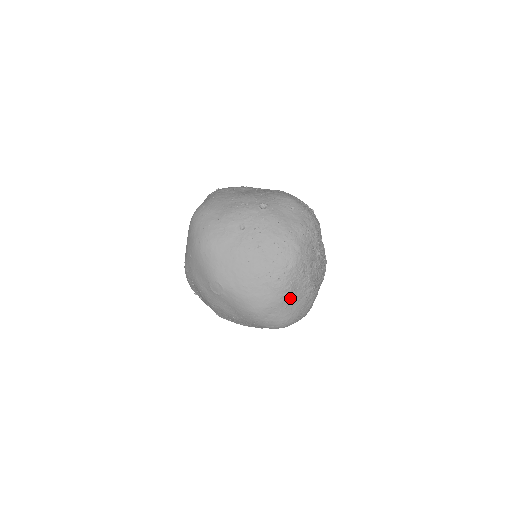
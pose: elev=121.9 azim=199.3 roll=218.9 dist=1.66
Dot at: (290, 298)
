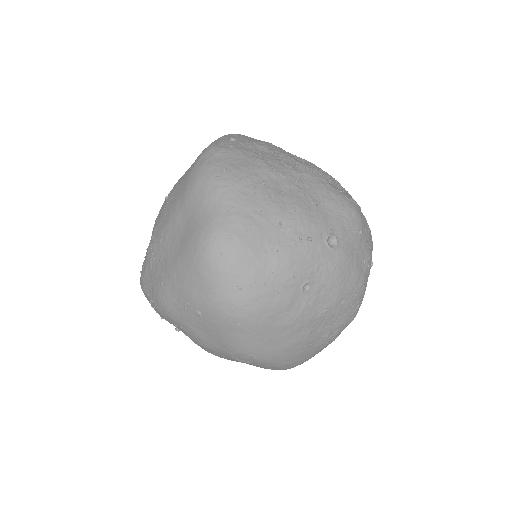
Dot at: occluded
